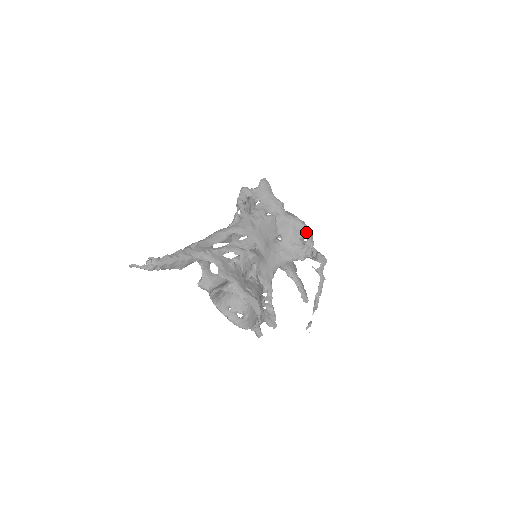
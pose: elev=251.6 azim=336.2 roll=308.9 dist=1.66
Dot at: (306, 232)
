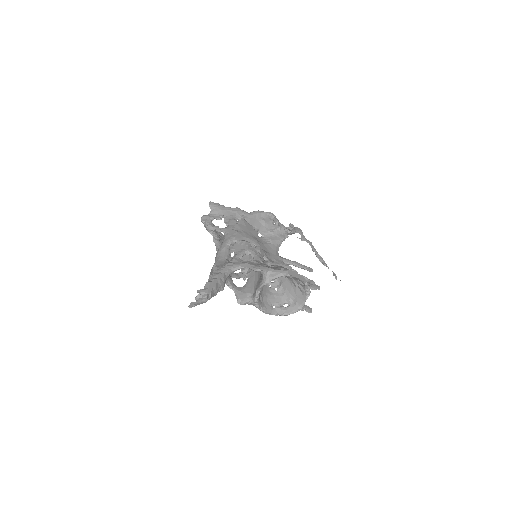
Dot at: (272, 216)
